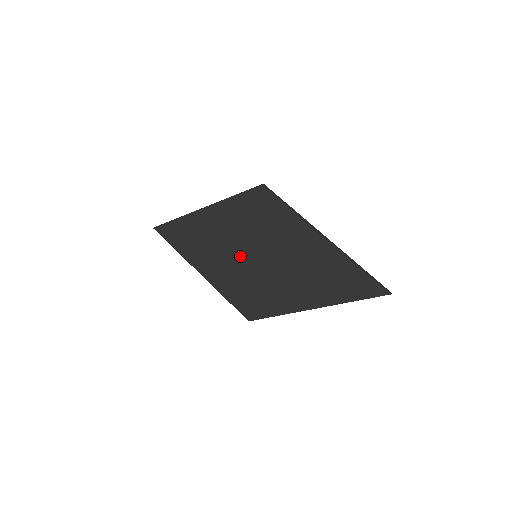
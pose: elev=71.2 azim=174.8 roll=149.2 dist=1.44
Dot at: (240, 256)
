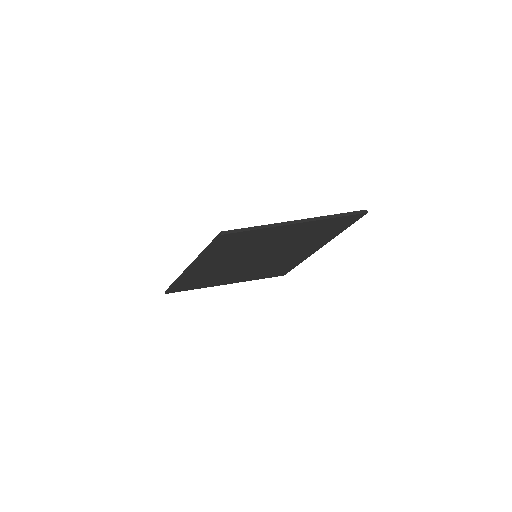
Dot at: (245, 264)
